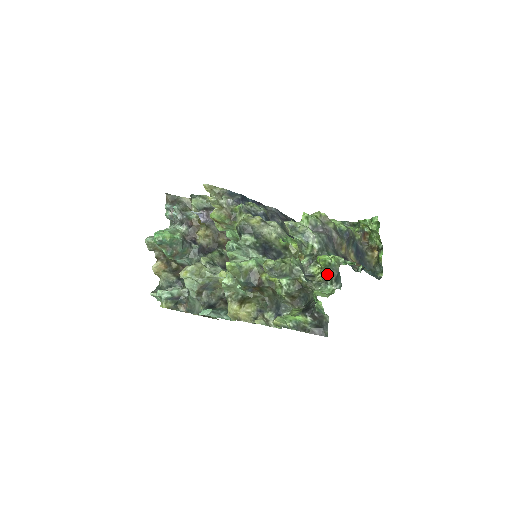
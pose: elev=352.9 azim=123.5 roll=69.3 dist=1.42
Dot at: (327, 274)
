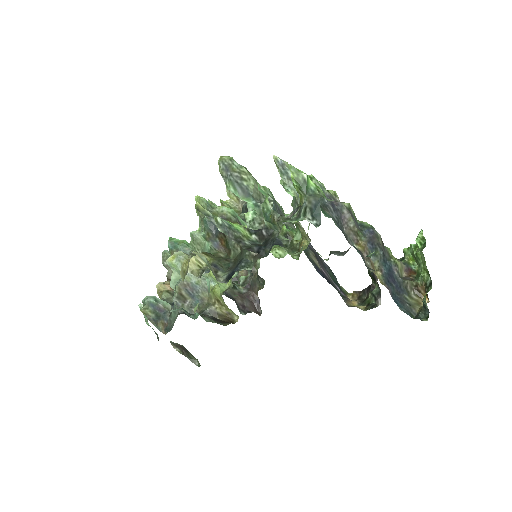
Dot at: (302, 204)
